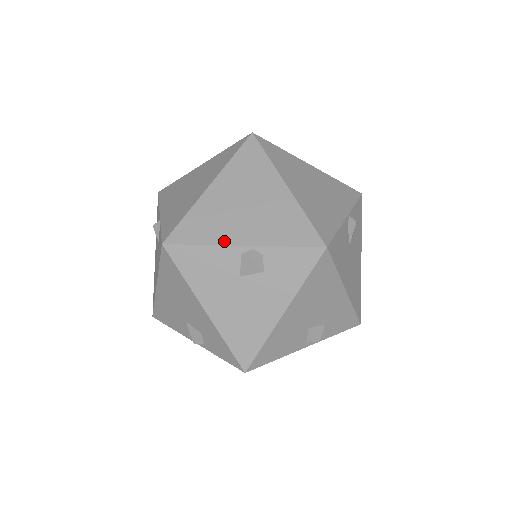
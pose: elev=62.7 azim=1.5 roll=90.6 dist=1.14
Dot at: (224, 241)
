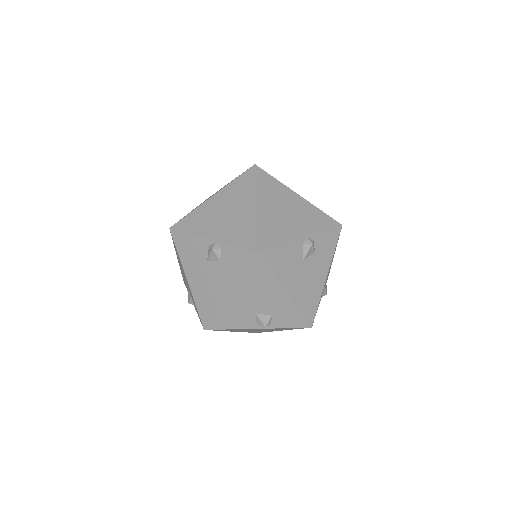
Dot at: (202, 234)
